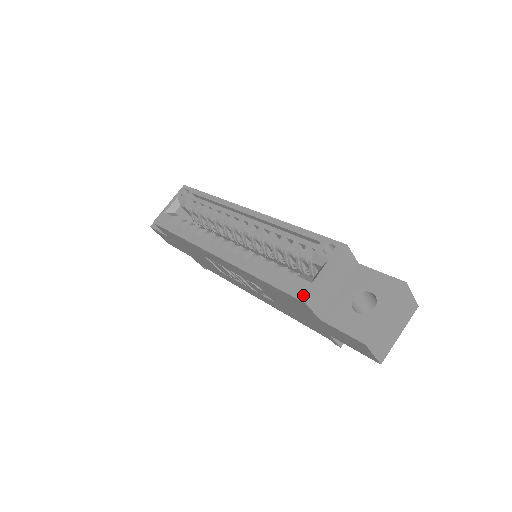
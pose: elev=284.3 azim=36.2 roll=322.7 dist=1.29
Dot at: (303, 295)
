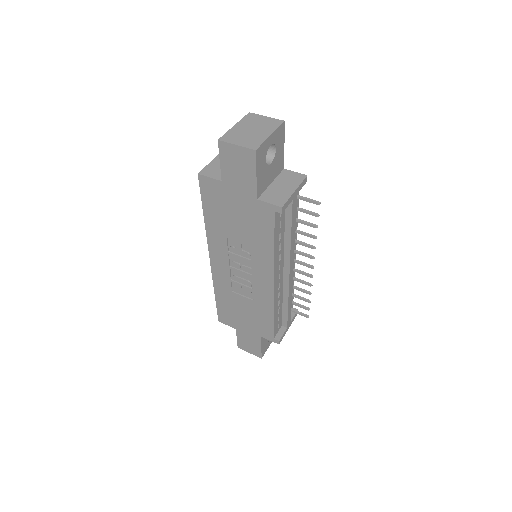
Dot at: occluded
